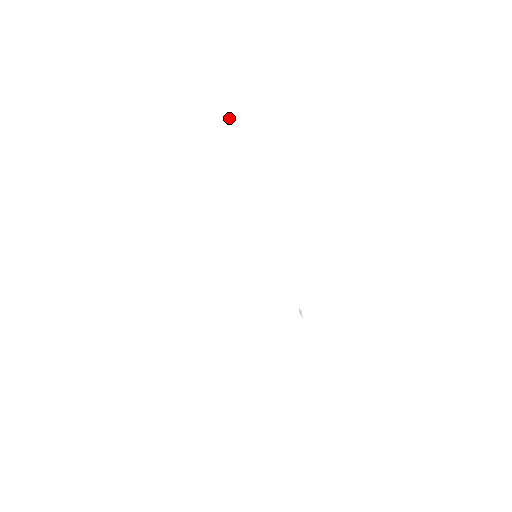
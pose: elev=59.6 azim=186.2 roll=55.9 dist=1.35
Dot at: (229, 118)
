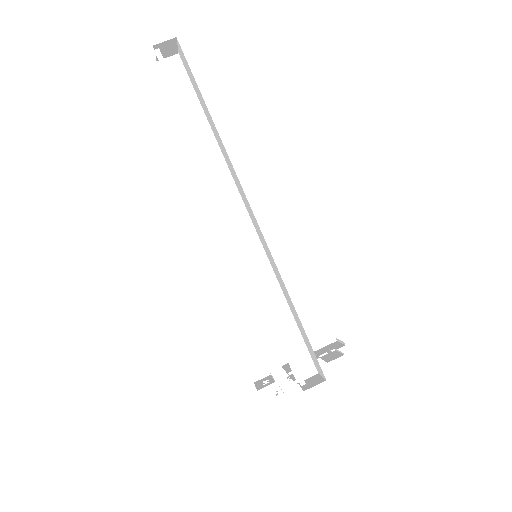
Dot at: occluded
